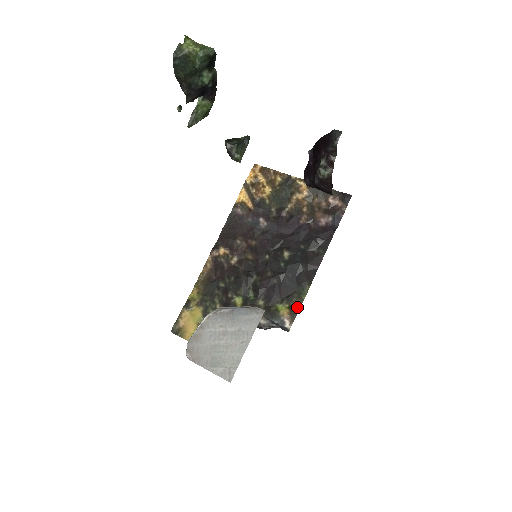
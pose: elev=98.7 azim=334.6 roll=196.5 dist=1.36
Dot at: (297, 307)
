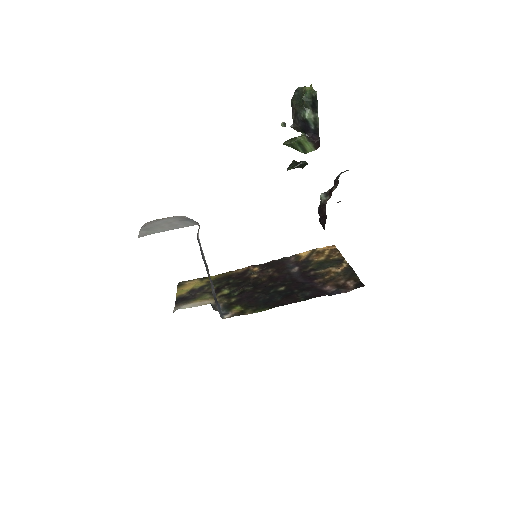
Dot at: (245, 313)
